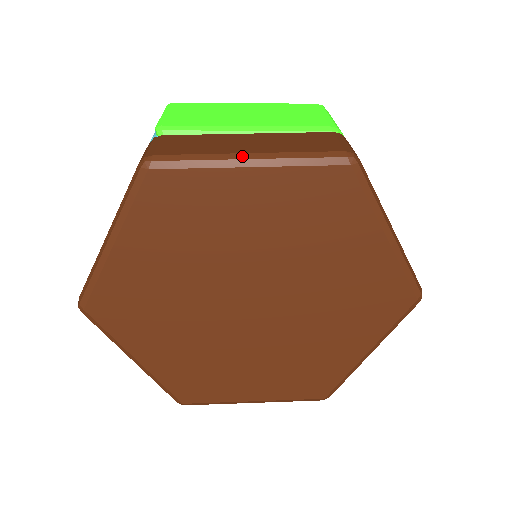
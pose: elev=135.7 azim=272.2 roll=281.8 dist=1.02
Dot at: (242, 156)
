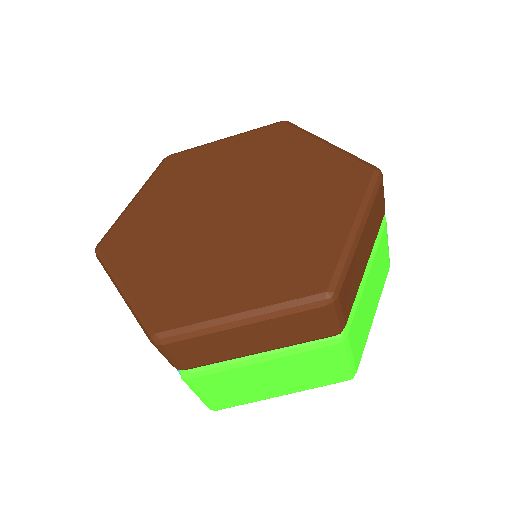
Dot at: (326, 141)
